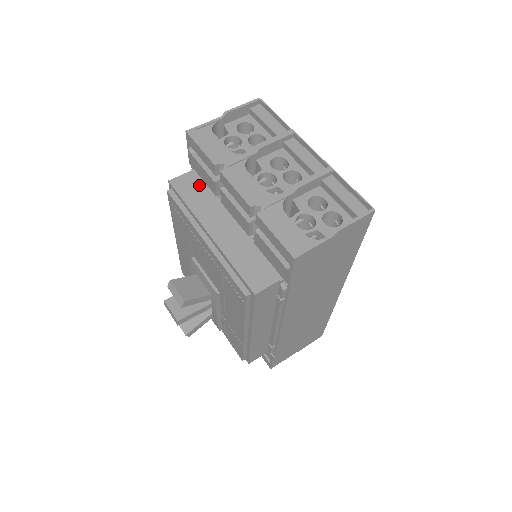
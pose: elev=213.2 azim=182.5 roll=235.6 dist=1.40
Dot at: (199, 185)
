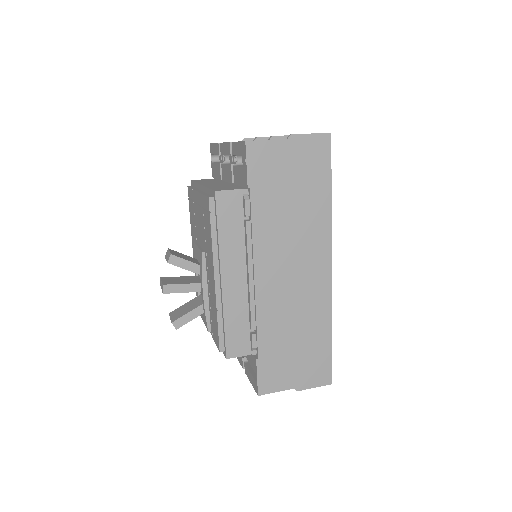
Dot at: (212, 180)
